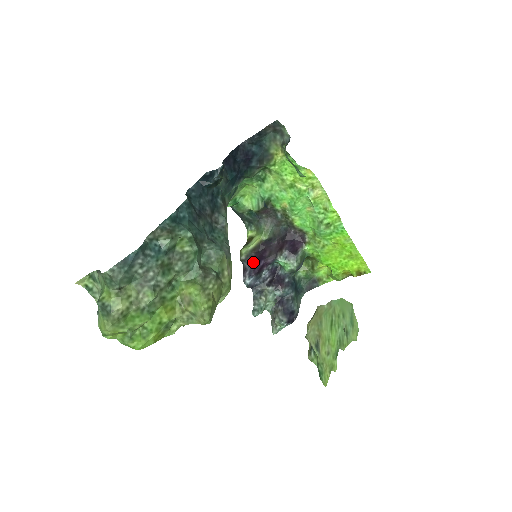
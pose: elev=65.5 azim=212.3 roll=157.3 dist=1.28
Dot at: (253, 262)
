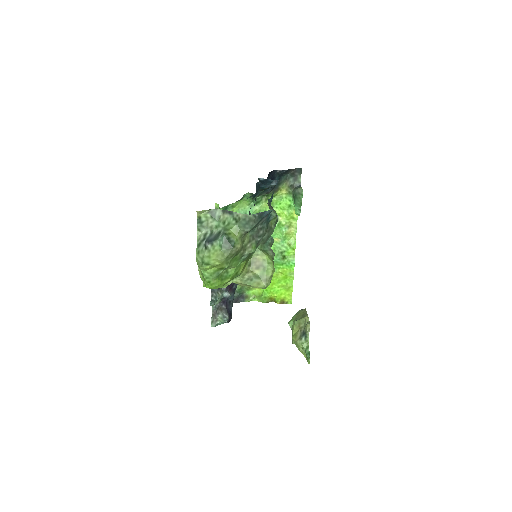
Dot at: occluded
